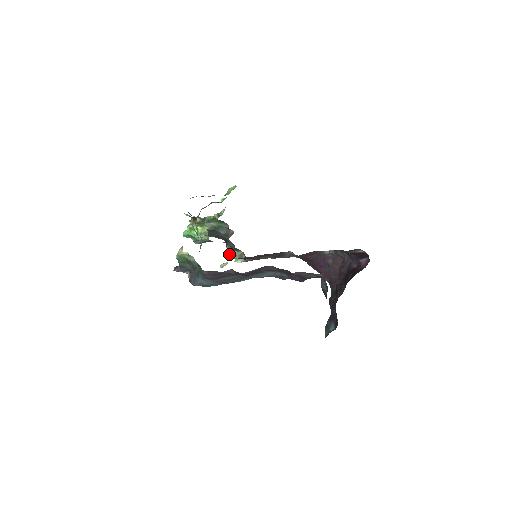
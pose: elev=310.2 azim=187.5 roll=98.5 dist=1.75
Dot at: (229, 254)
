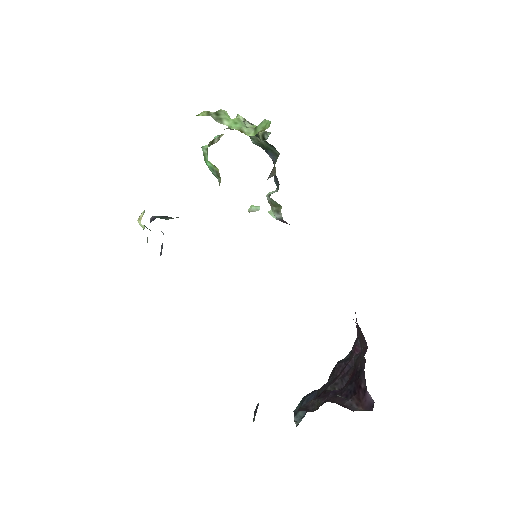
Dot at: (266, 196)
